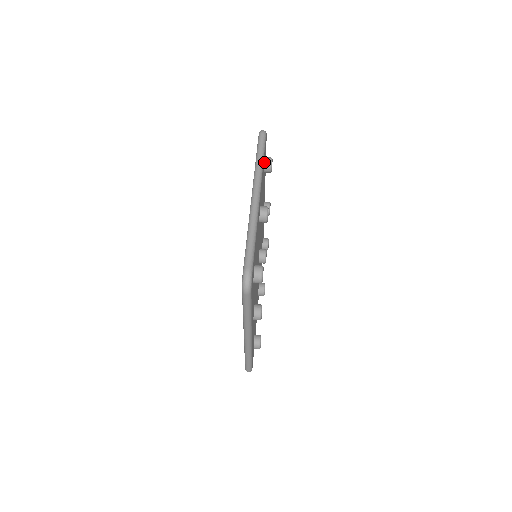
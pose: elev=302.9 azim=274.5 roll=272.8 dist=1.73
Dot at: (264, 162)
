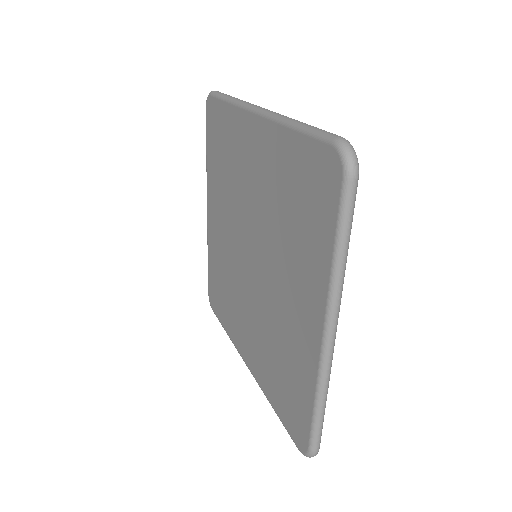
Dot at: occluded
